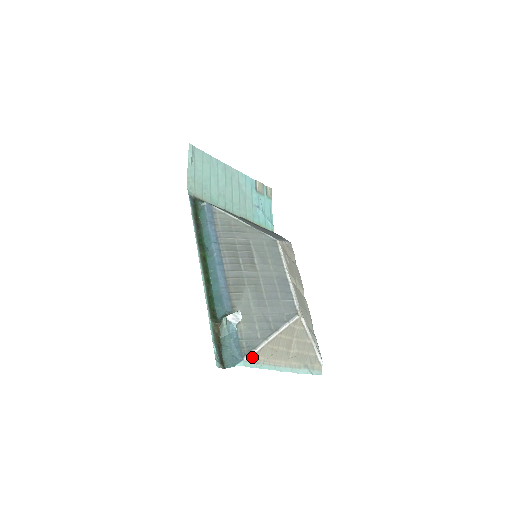
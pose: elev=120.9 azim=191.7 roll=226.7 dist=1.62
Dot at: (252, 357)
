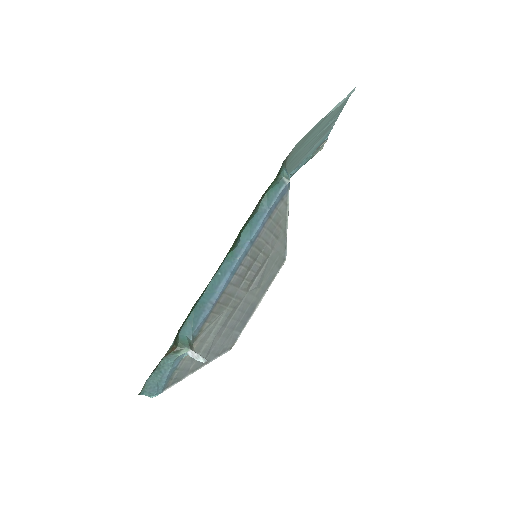
Dot at: (169, 387)
